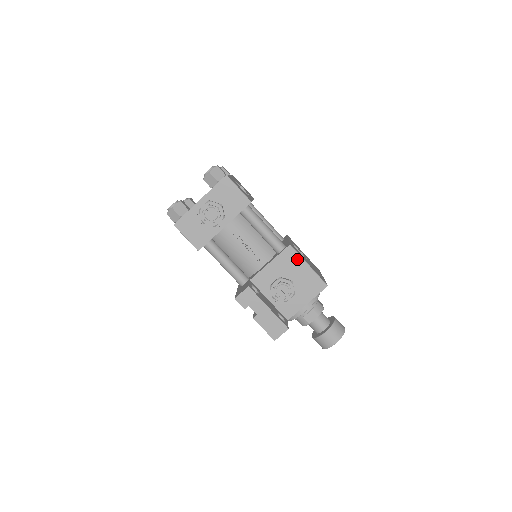
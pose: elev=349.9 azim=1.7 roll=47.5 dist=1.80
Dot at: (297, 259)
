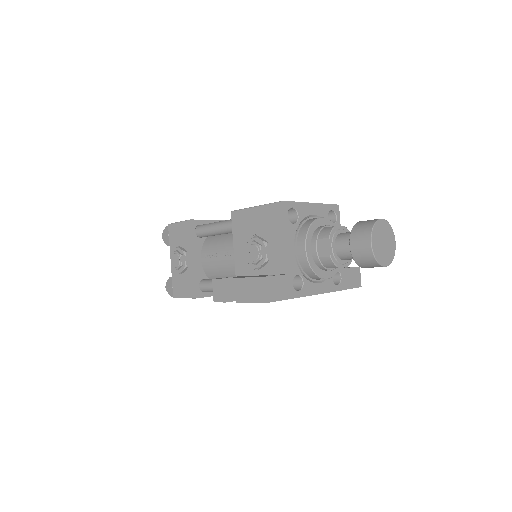
Dot at: (244, 214)
